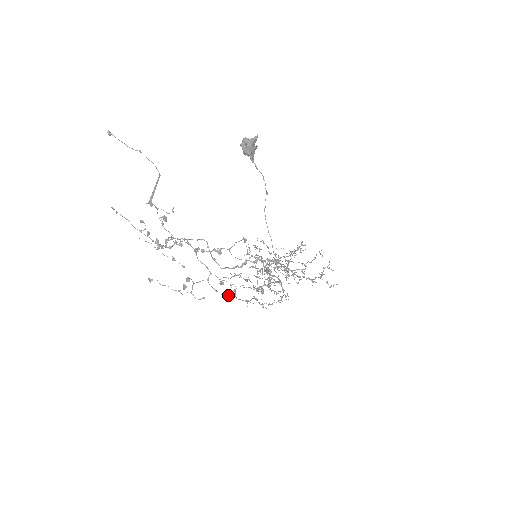
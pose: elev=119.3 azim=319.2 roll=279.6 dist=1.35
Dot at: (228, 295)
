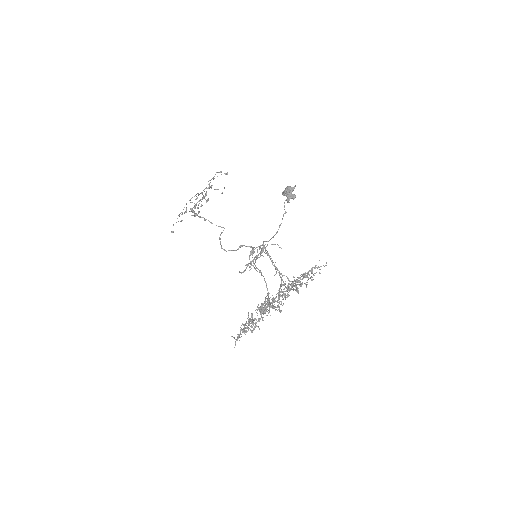
Dot at: occluded
